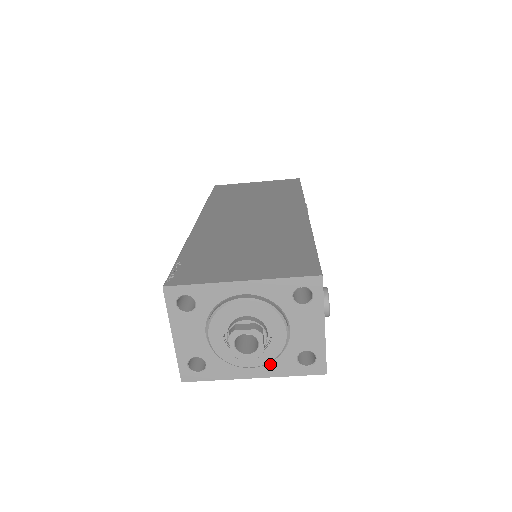
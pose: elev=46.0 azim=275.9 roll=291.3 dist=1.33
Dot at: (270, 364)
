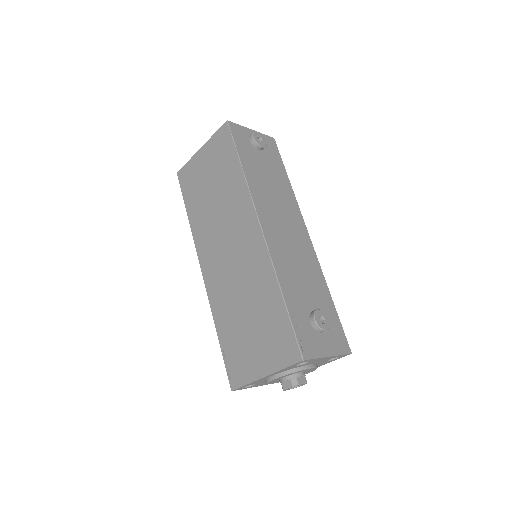
Dot at: occluded
